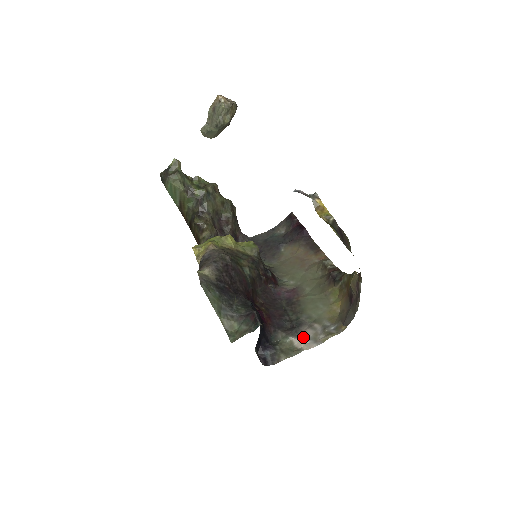
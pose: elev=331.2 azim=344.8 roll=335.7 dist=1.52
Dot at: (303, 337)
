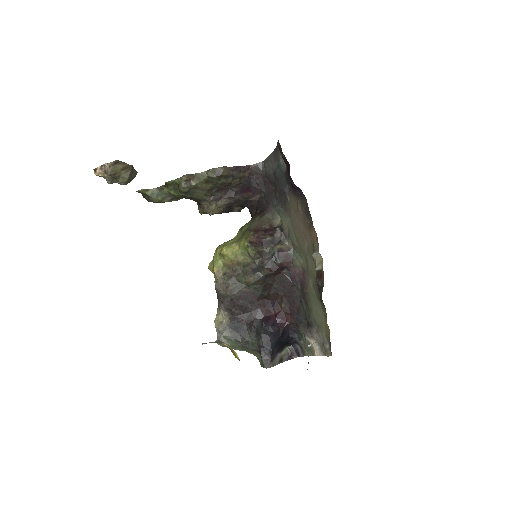
Dot at: (314, 340)
